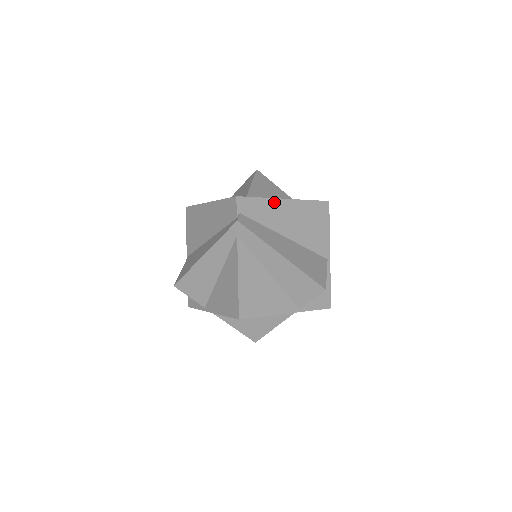
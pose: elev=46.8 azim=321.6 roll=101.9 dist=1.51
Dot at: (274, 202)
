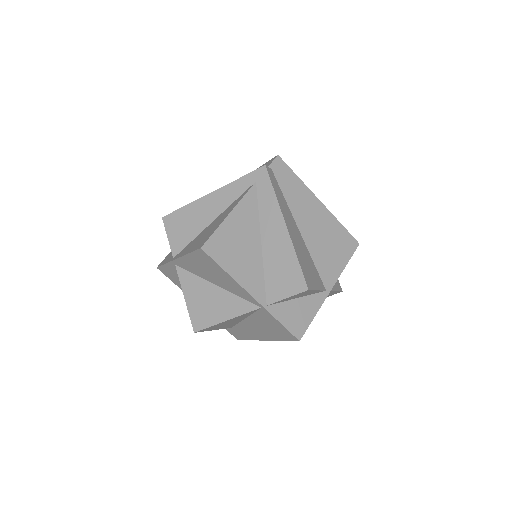
Dot at: (308, 192)
